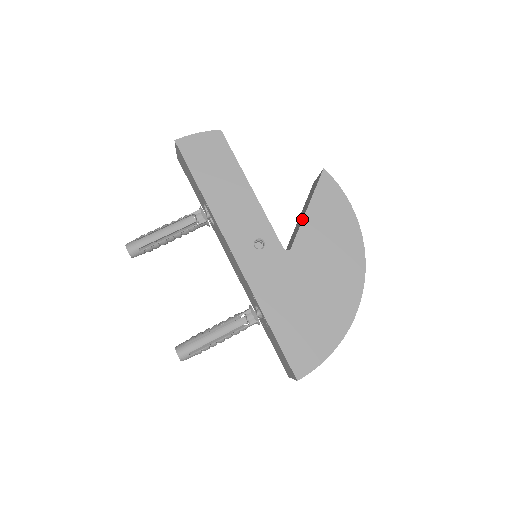
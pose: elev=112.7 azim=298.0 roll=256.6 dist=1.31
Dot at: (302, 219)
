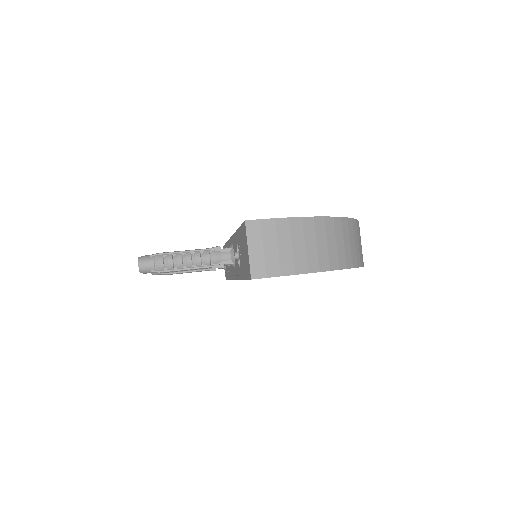
Dot at: occluded
